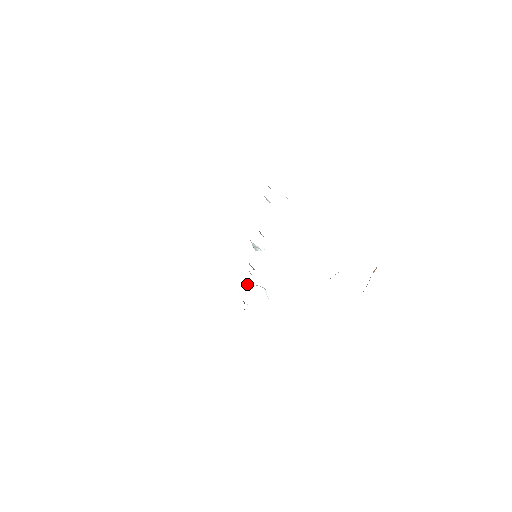
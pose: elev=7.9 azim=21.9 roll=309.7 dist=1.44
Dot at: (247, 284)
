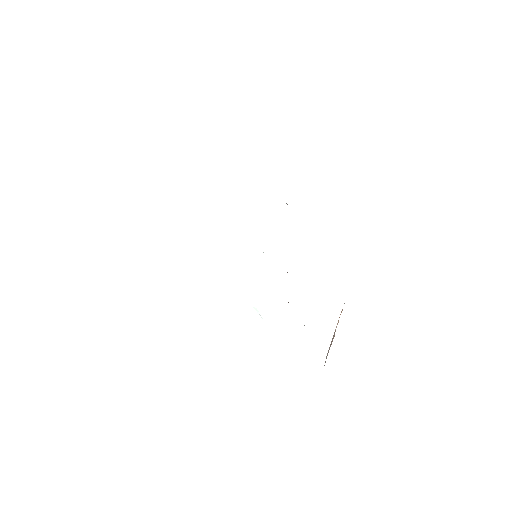
Dot at: occluded
